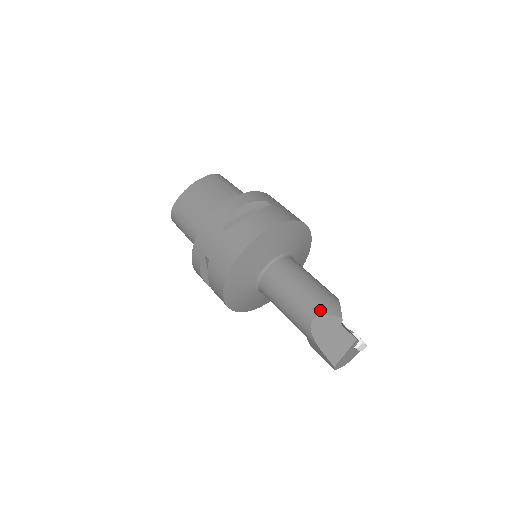
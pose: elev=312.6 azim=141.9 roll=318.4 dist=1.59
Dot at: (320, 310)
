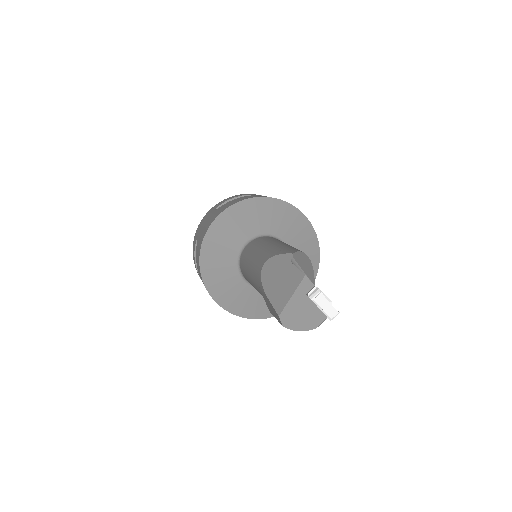
Dot at: (274, 253)
